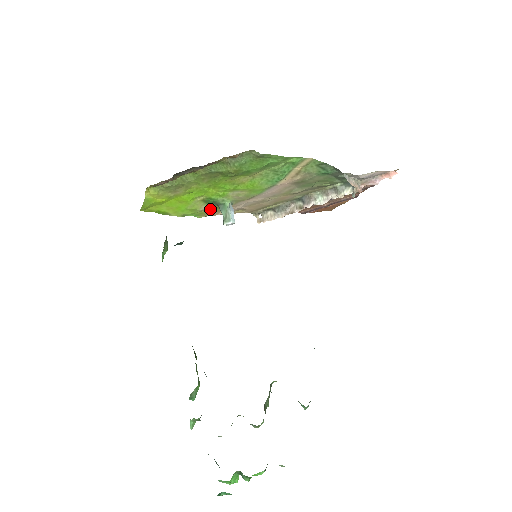
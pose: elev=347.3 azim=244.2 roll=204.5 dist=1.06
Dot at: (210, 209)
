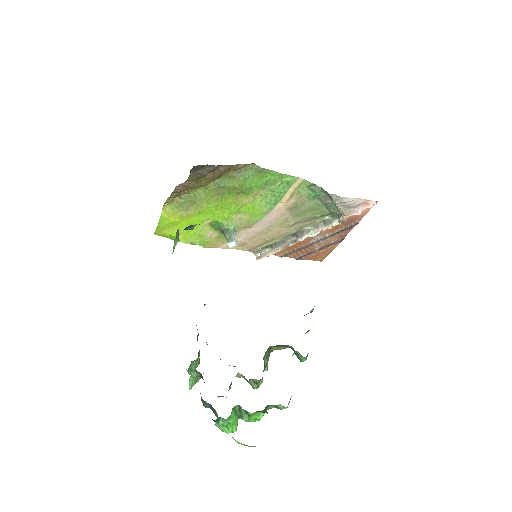
Dot at: (215, 237)
